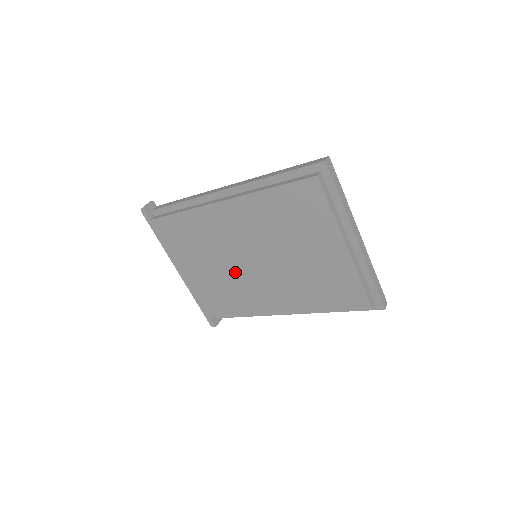
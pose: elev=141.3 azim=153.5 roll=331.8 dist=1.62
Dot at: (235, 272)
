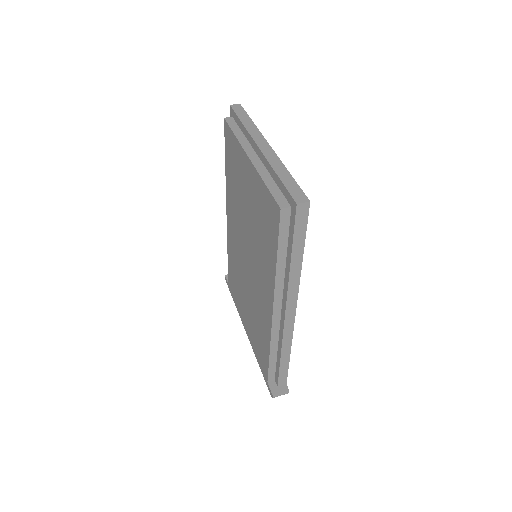
Dot at: (250, 287)
